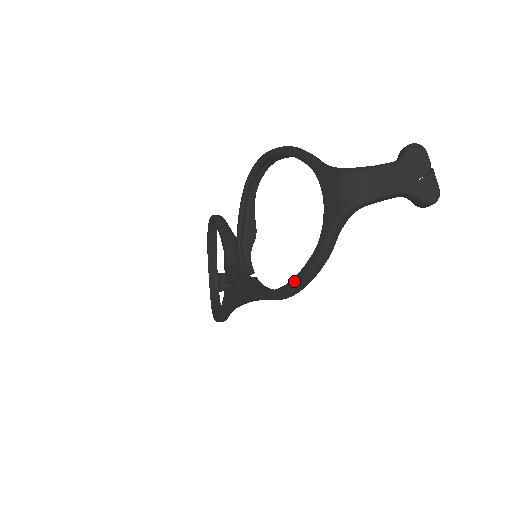
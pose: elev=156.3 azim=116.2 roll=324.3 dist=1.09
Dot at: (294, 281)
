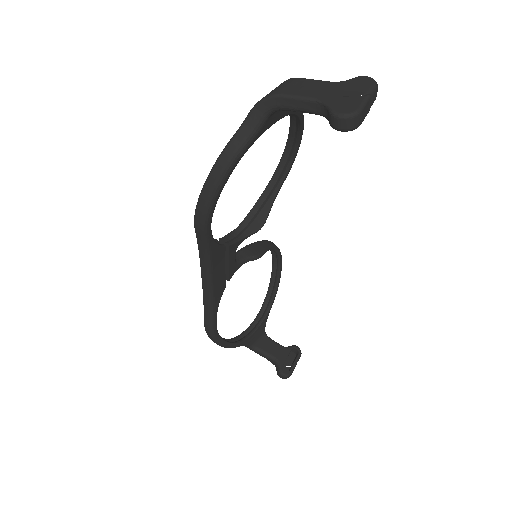
Dot at: (204, 190)
